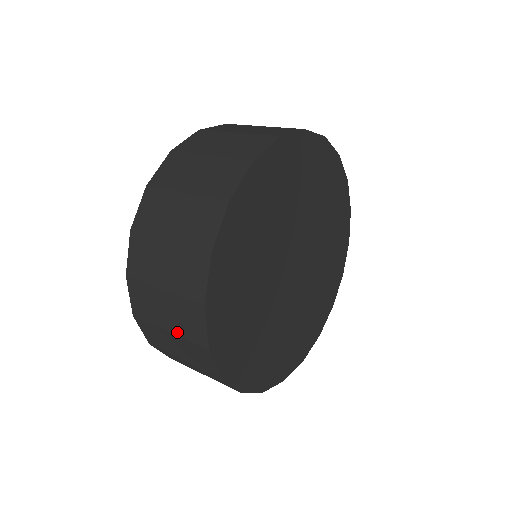
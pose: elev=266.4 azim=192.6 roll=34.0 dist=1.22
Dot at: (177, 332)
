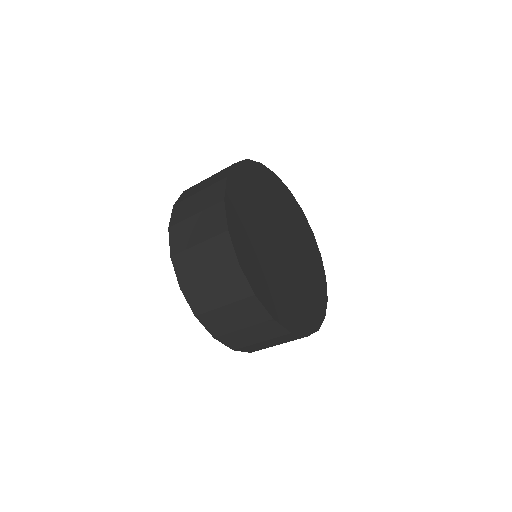
Dot at: (267, 339)
